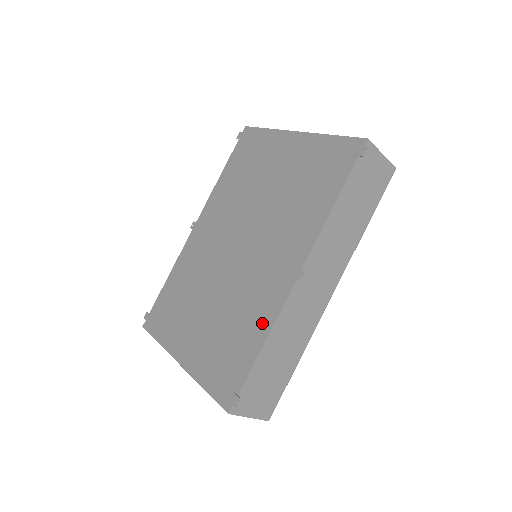
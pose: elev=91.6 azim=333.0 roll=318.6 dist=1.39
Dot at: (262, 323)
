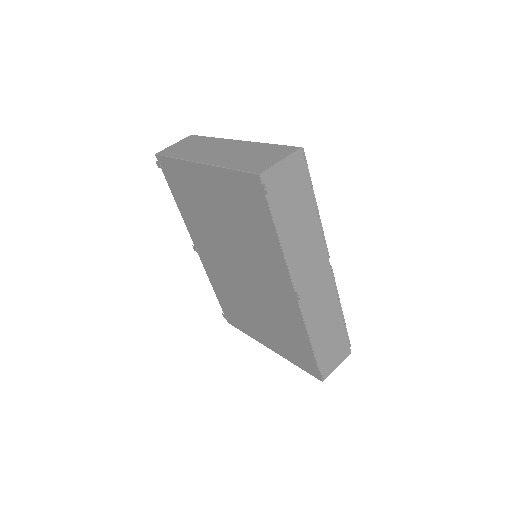
Dot at: (298, 328)
